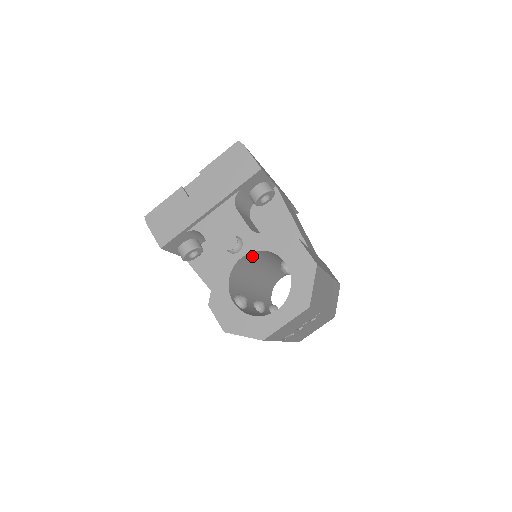
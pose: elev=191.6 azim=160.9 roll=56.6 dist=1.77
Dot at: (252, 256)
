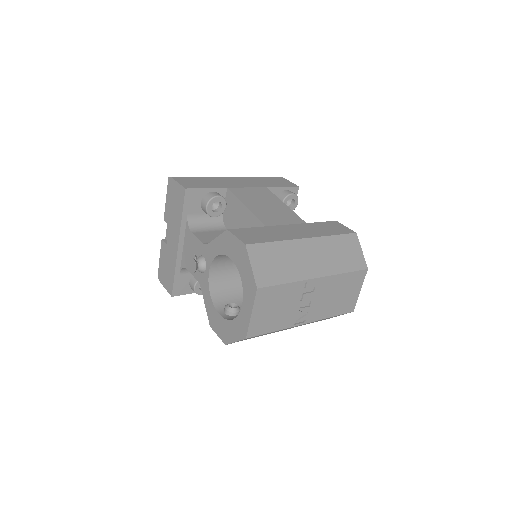
Dot at: (222, 265)
